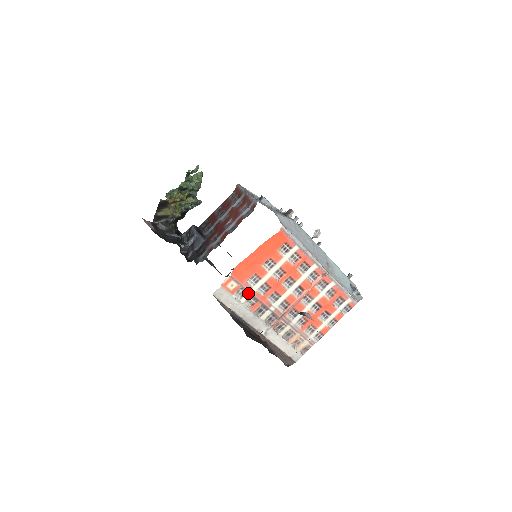
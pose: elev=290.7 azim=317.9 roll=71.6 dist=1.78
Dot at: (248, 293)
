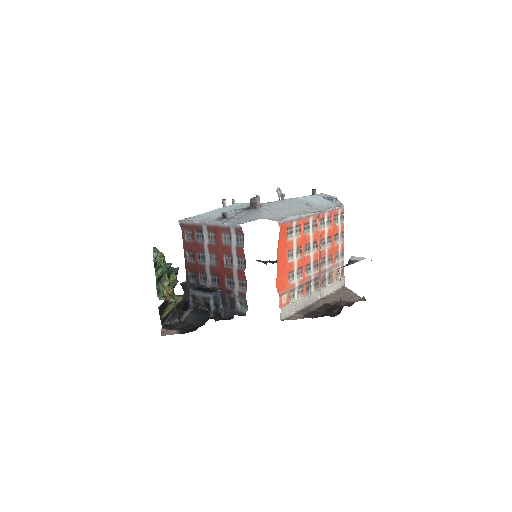
Dot at: (295, 289)
